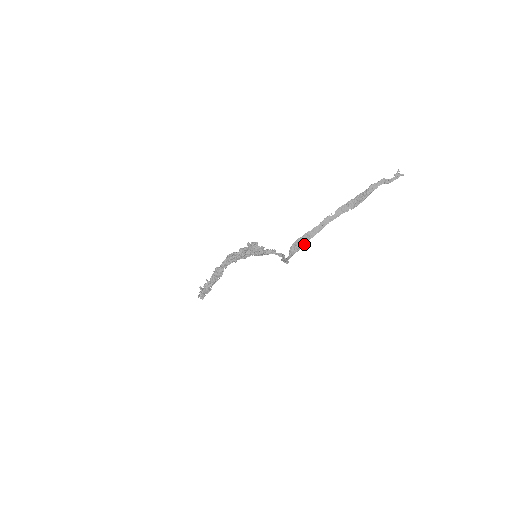
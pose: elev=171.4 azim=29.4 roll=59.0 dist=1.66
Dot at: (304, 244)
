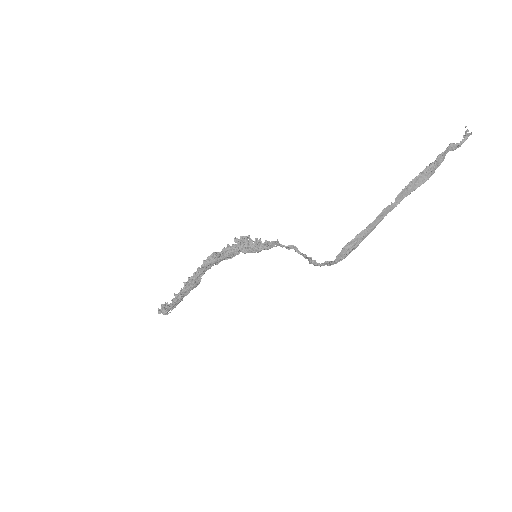
Dot at: (356, 247)
